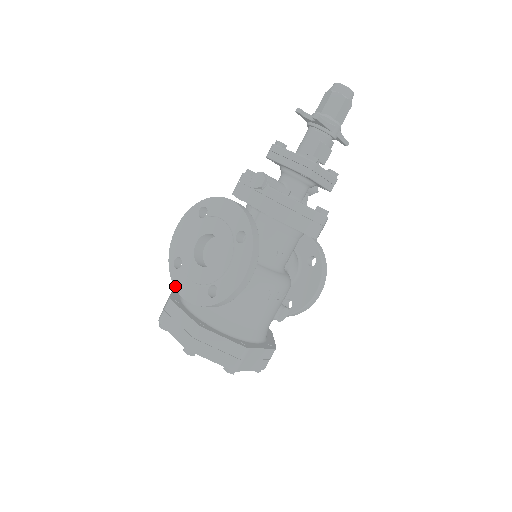
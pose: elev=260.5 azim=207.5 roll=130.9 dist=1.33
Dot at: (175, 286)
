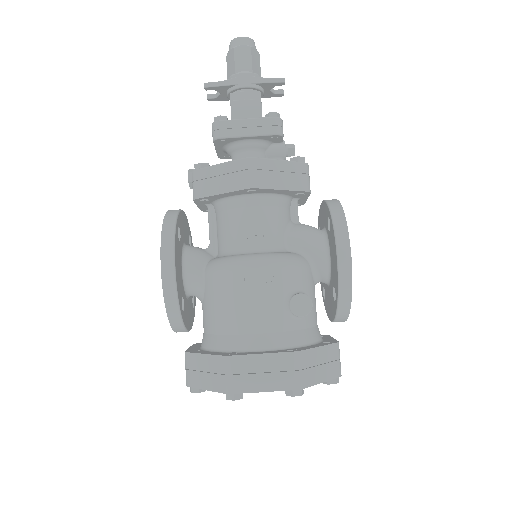
Dot at: occluded
